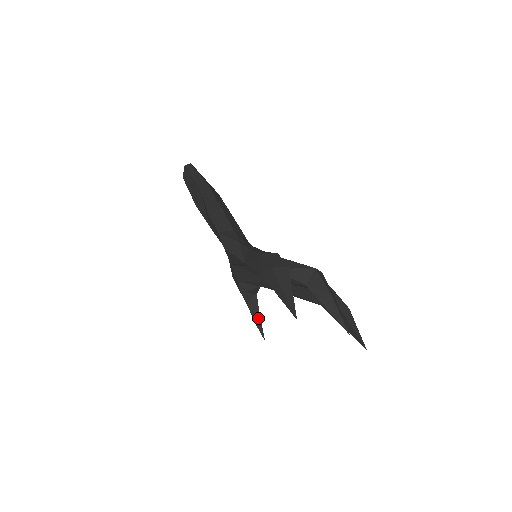
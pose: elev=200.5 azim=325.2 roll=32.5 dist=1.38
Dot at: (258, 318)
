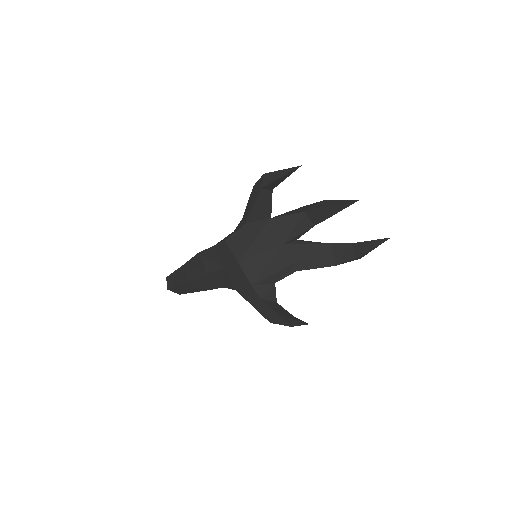
Dot at: (290, 316)
